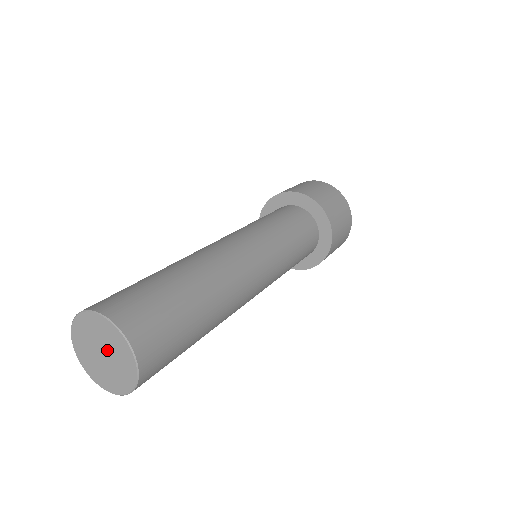
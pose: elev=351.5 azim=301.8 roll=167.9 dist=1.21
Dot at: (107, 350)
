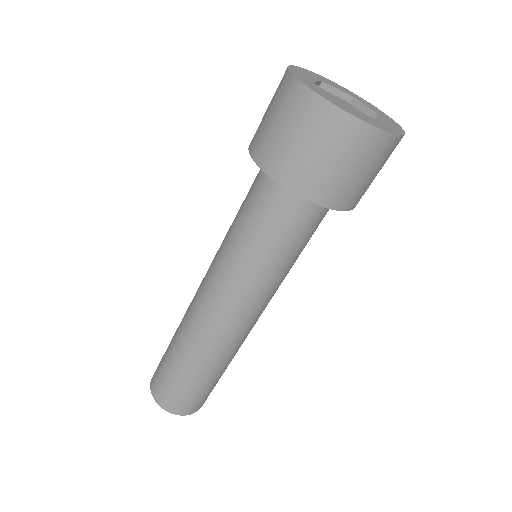
Dot at: occluded
